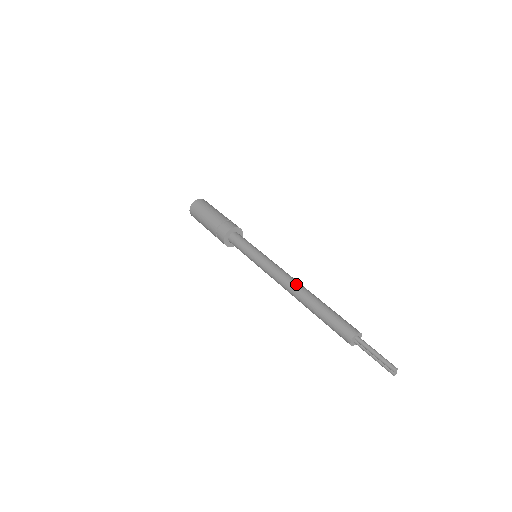
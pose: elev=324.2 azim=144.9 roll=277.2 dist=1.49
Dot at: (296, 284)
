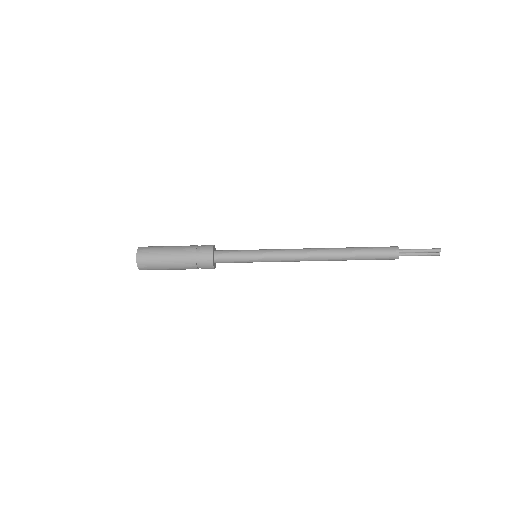
Dot at: (320, 249)
